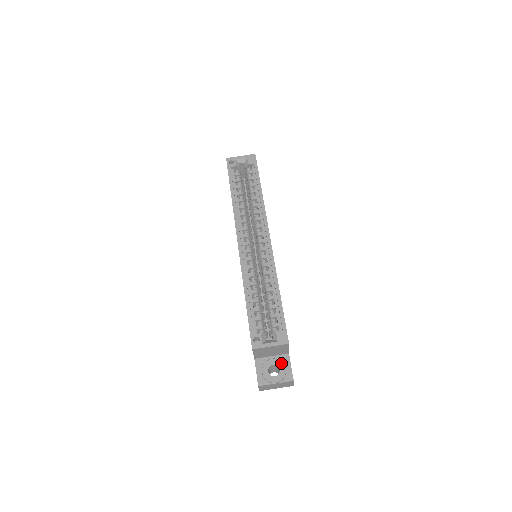
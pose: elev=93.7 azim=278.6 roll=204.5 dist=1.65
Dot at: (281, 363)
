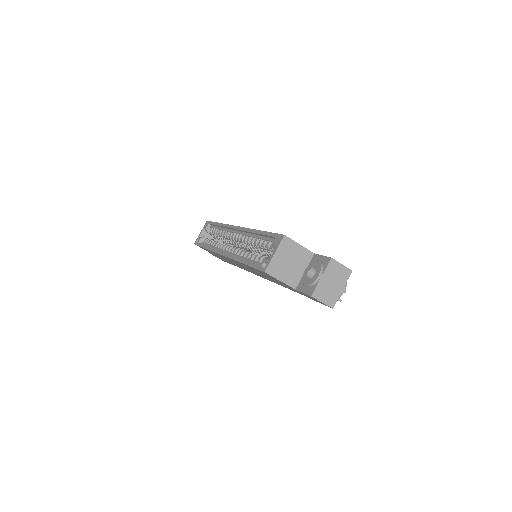
Dot at: (312, 263)
